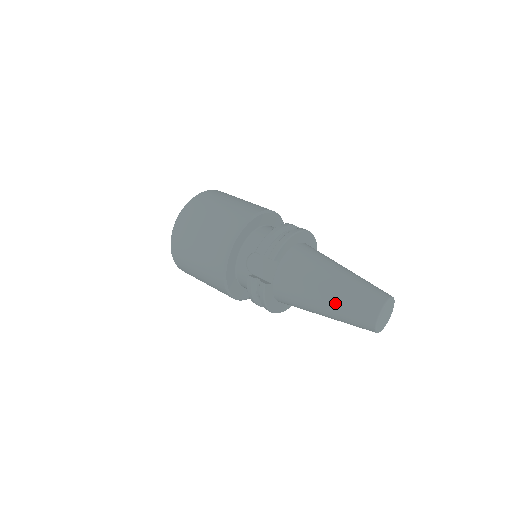
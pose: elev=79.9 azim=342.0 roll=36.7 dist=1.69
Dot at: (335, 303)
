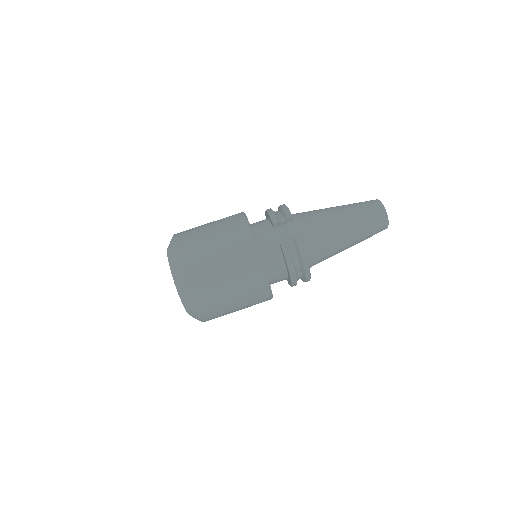
Dot at: (353, 219)
